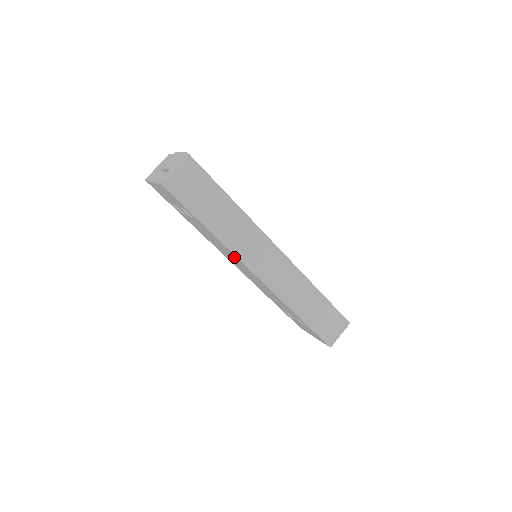
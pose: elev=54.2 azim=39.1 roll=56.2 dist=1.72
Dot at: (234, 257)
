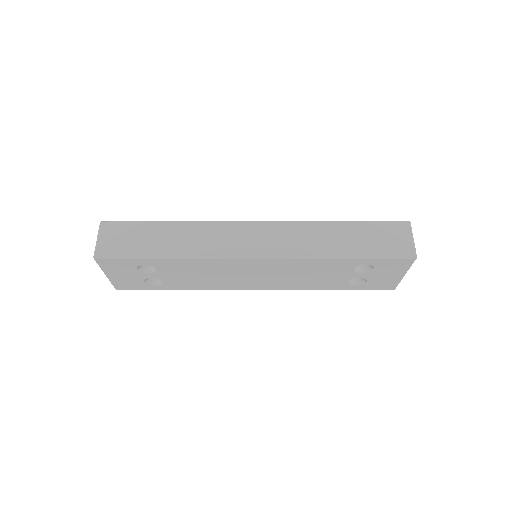
Dot at: (223, 266)
